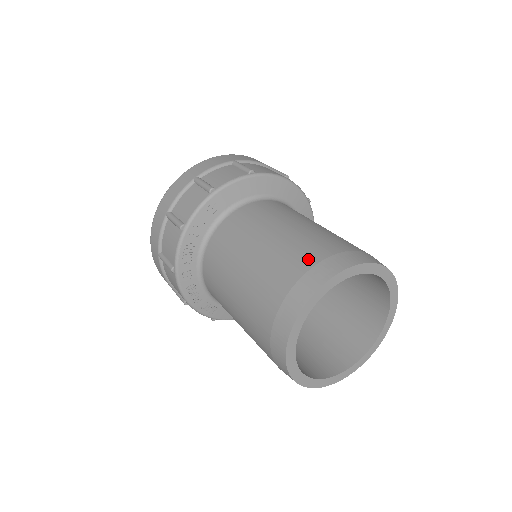
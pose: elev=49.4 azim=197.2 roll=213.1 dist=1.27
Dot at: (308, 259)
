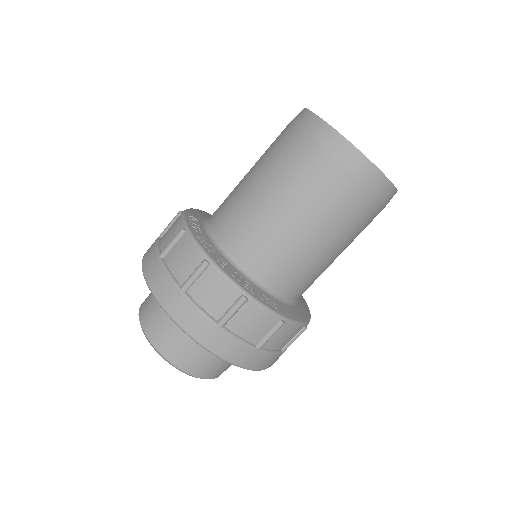
Dot at: occluded
